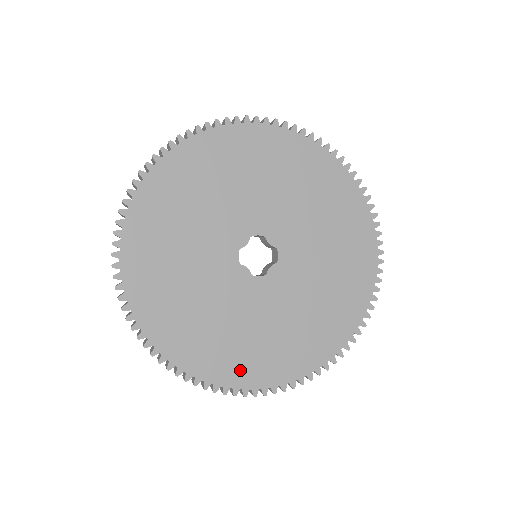
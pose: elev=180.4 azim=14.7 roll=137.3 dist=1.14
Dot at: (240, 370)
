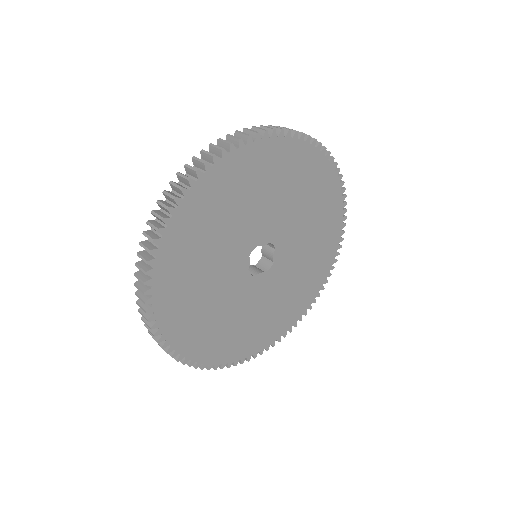
Dot at: (291, 315)
